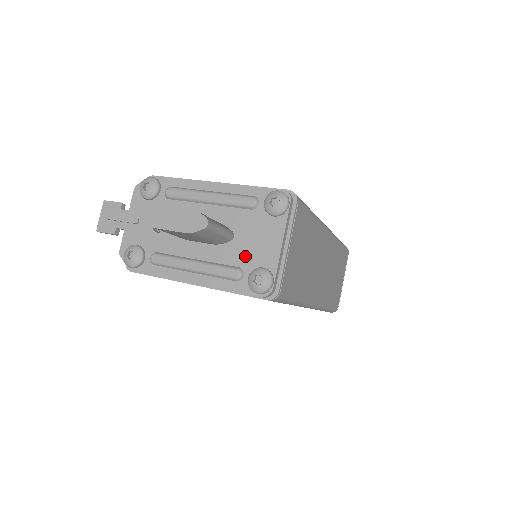
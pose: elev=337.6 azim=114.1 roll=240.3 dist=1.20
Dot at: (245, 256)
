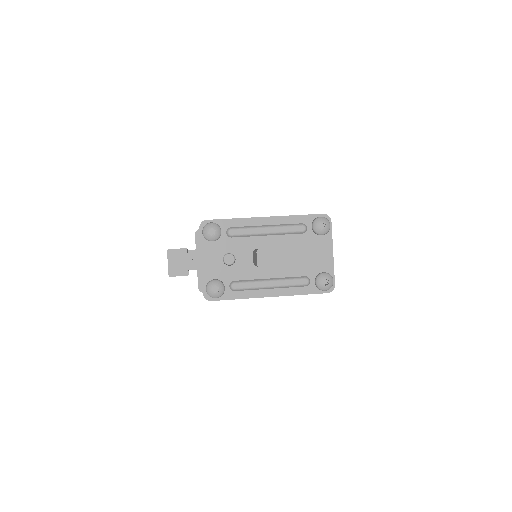
Dot at: (307, 267)
